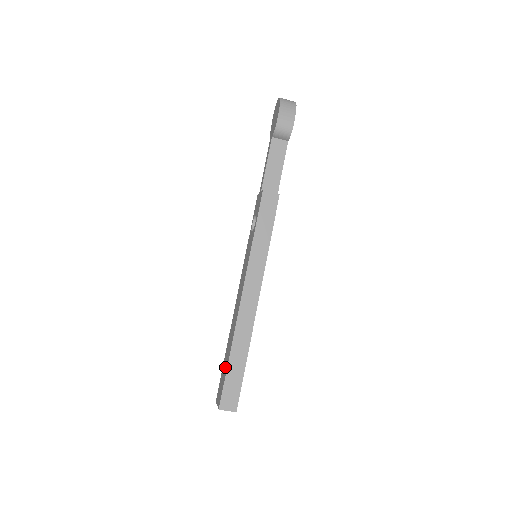
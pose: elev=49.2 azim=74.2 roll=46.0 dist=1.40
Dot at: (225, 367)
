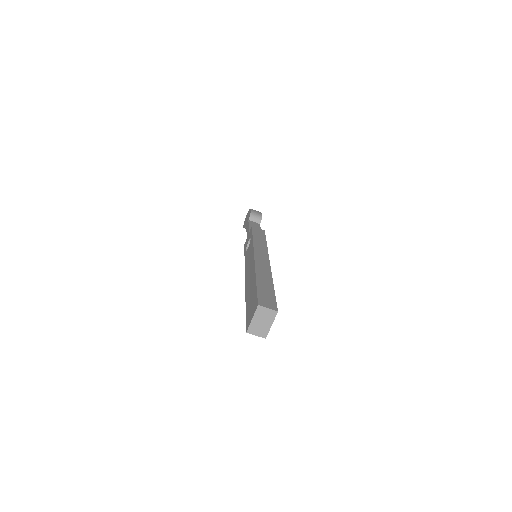
Dot at: (252, 294)
